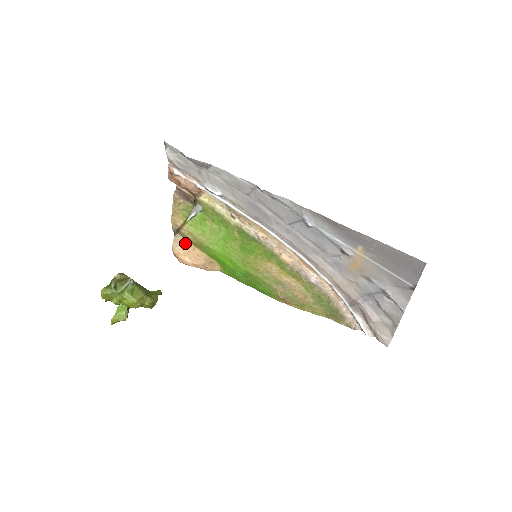
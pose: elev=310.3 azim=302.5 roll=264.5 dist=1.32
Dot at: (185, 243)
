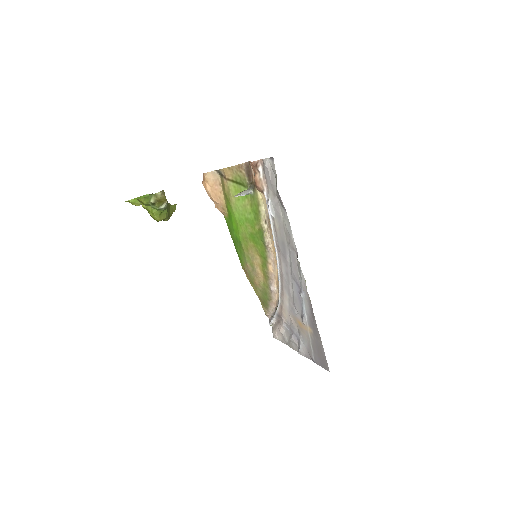
Dot at: (218, 183)
